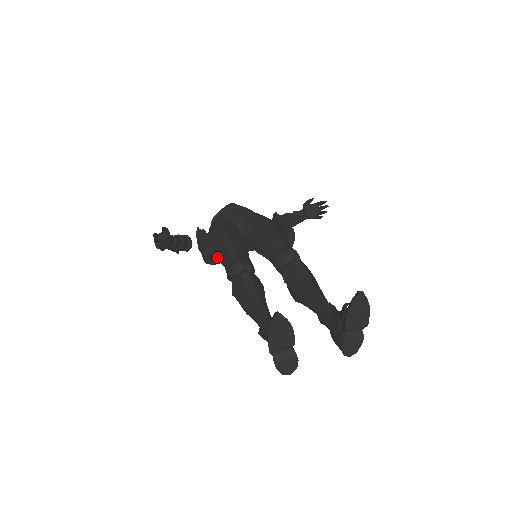
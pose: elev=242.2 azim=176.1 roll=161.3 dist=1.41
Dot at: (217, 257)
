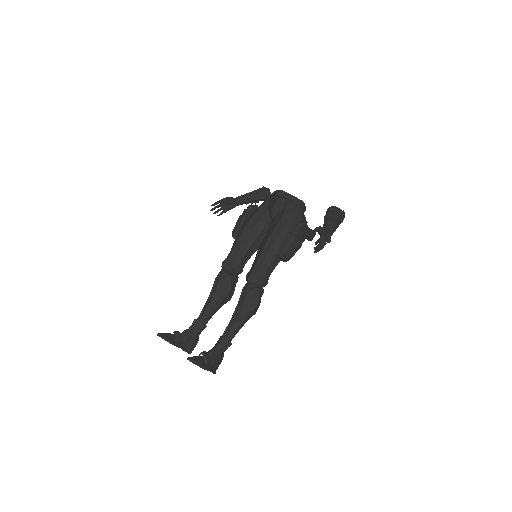
Dot at: occluded
